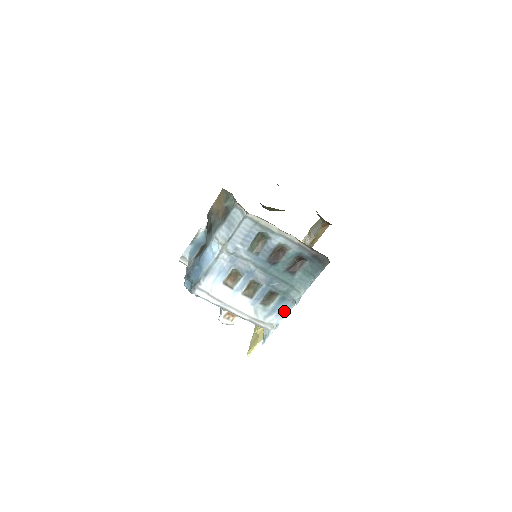
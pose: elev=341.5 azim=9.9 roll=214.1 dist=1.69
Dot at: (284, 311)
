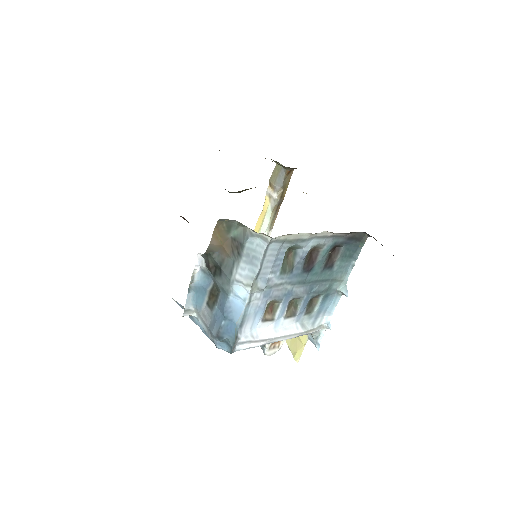
Dot at: (330, 307)
